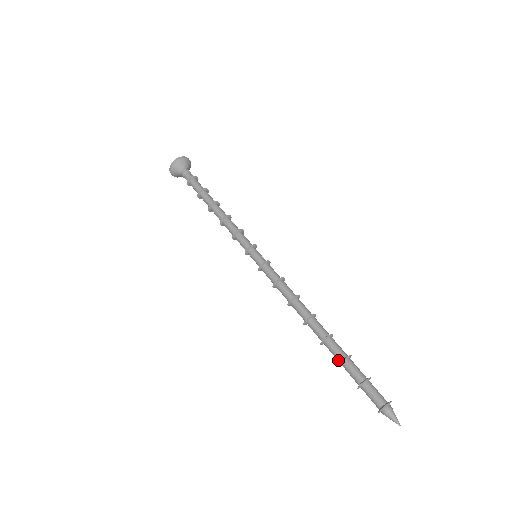
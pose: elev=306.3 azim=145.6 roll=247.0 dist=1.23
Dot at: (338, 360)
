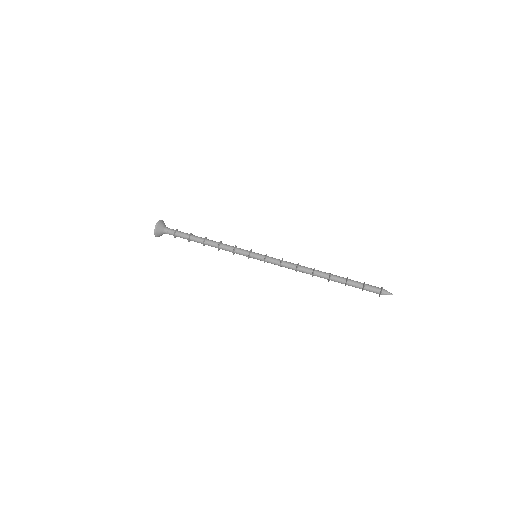
Dot at: occluded
